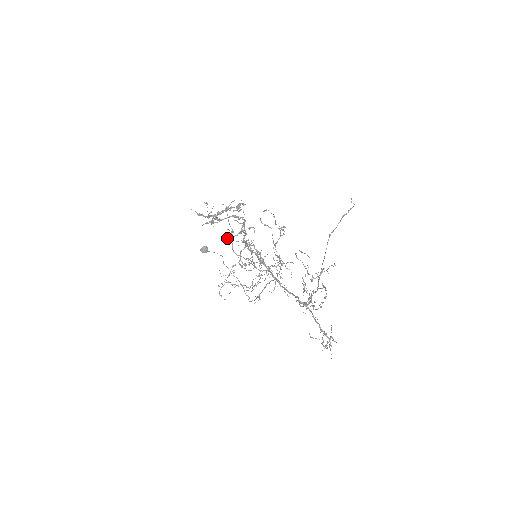
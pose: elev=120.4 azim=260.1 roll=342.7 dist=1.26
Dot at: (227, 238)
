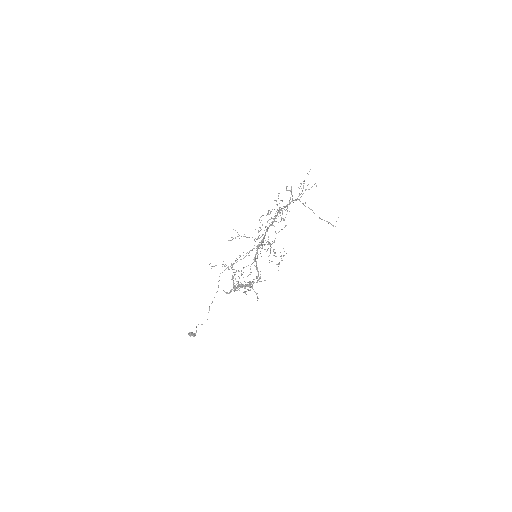
Dot at: (235, 286)
